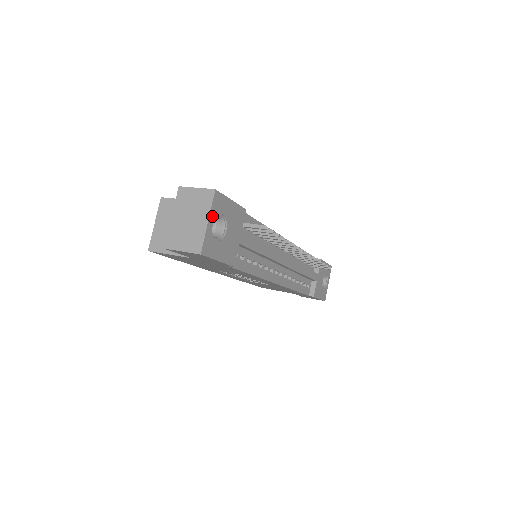
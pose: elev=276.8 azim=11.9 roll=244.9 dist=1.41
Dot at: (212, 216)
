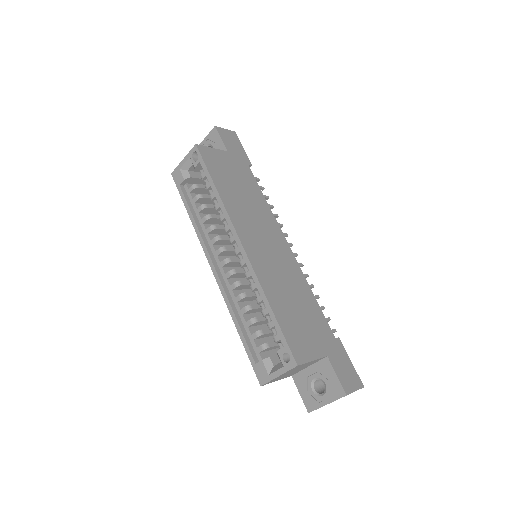
Dot at: occluded
